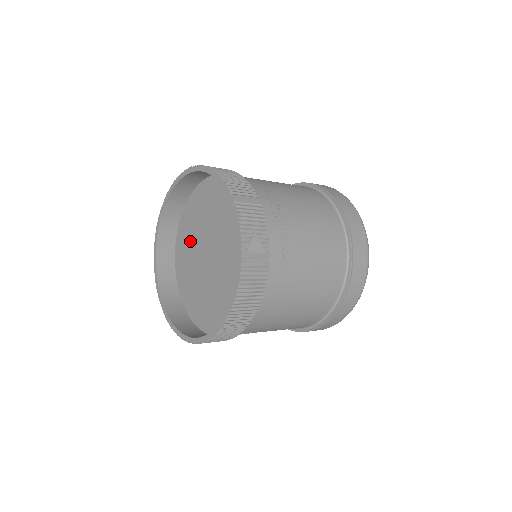
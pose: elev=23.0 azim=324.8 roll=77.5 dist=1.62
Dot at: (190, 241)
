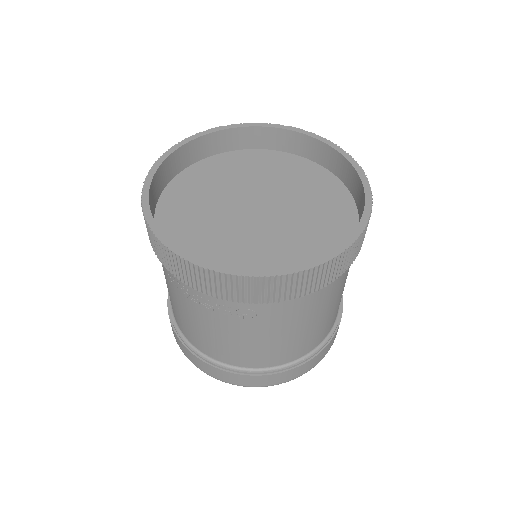
Dot at: (212, 185)
